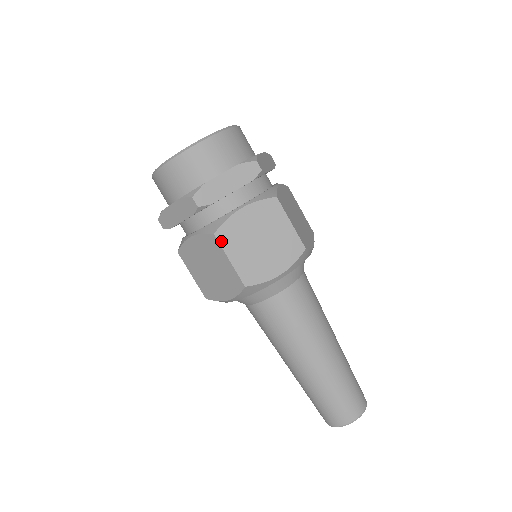
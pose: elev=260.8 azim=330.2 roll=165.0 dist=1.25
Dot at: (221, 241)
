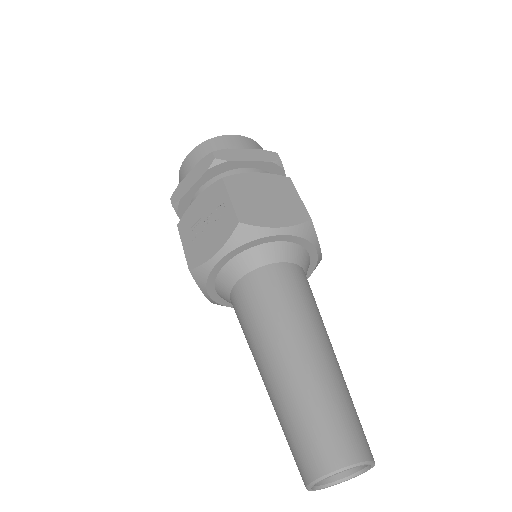
Dot at: occluded
